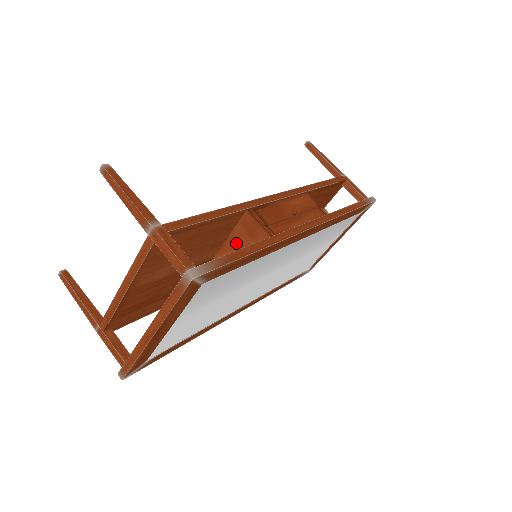
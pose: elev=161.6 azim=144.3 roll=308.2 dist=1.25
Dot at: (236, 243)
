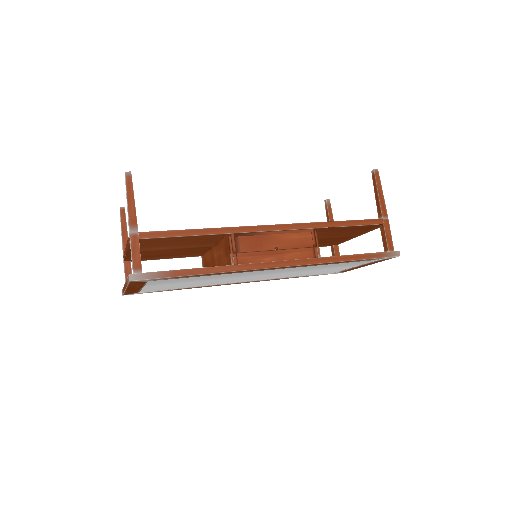
Dot at: (221, 249)
